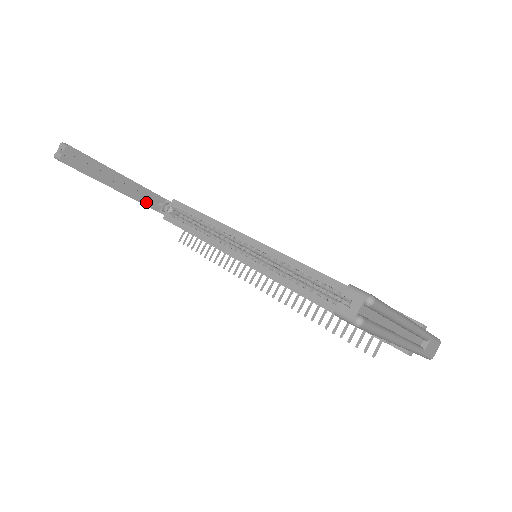
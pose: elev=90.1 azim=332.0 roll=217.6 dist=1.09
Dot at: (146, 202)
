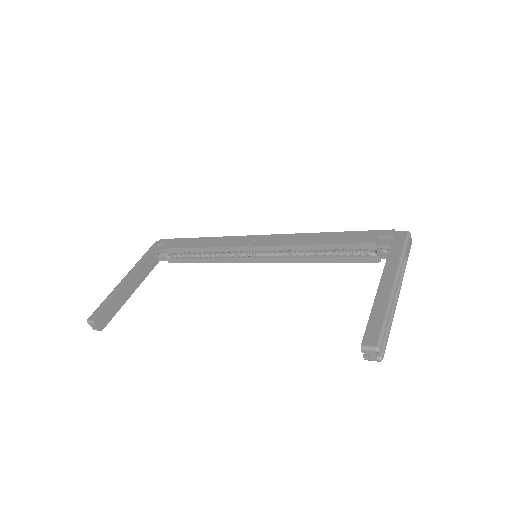
Dot at: (150, 269)
